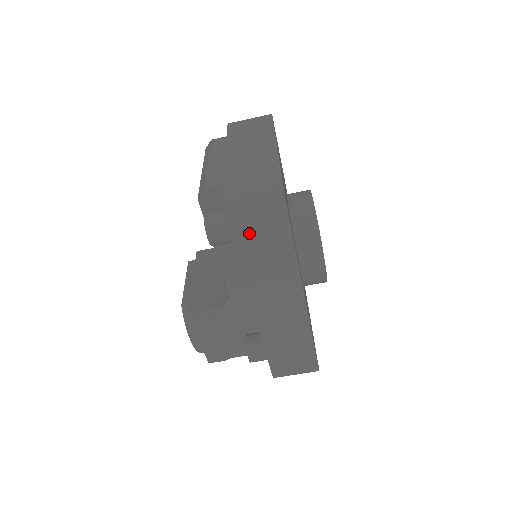
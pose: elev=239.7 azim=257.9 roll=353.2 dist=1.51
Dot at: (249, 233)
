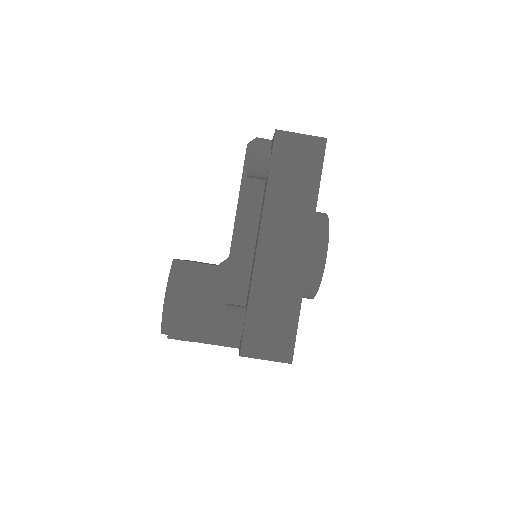
Dot at: (287, 162)
